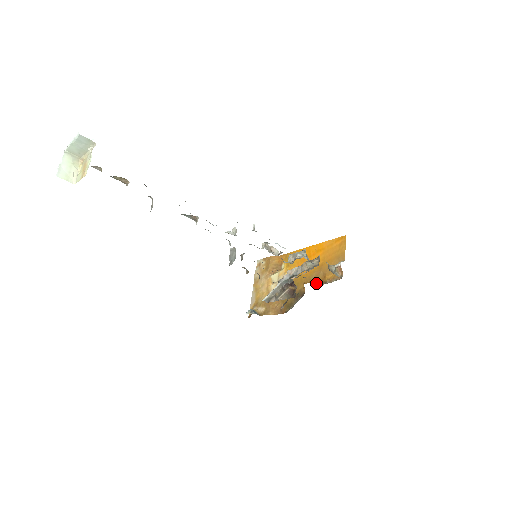
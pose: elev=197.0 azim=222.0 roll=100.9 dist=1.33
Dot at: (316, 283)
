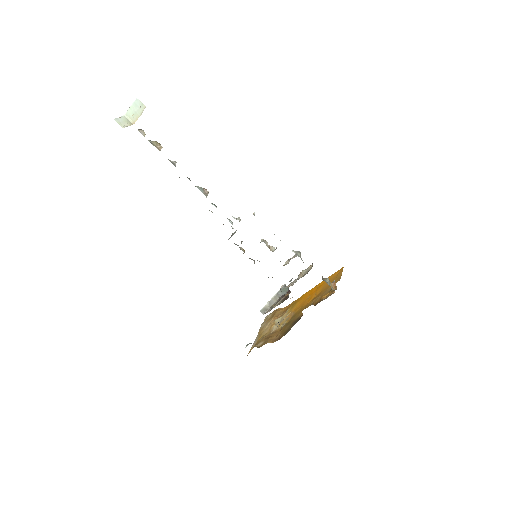
Dot at: (313, 304)
